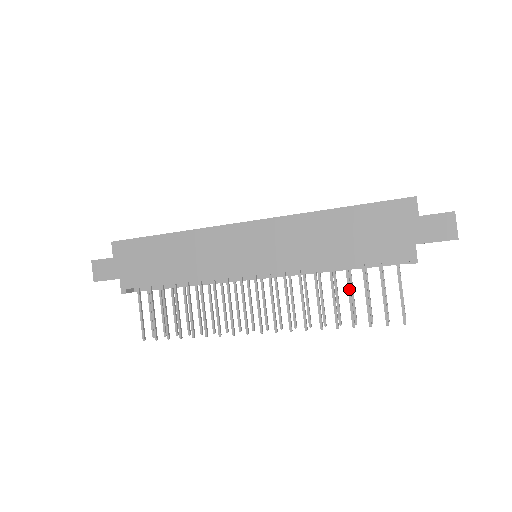
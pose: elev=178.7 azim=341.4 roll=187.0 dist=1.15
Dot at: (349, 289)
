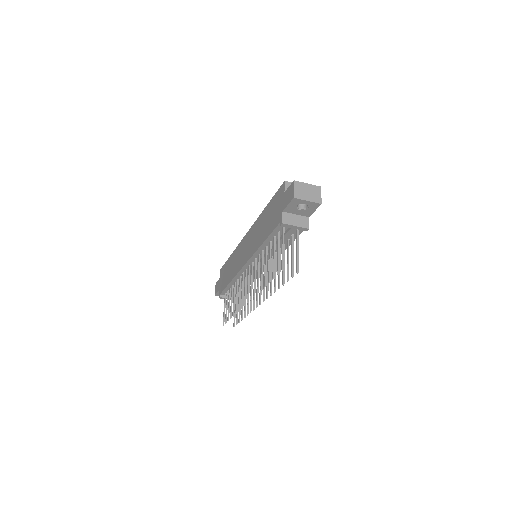
Dot at: (269, 257)
